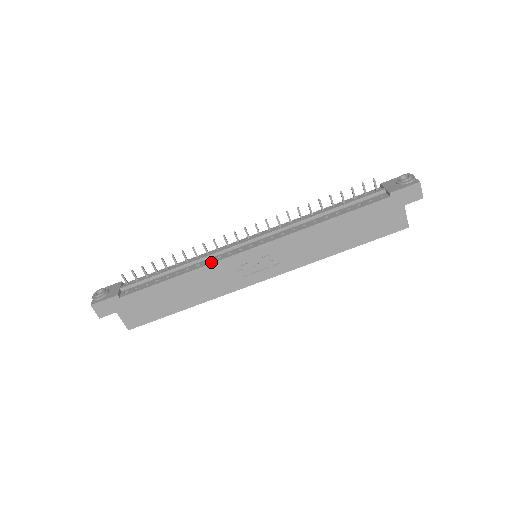
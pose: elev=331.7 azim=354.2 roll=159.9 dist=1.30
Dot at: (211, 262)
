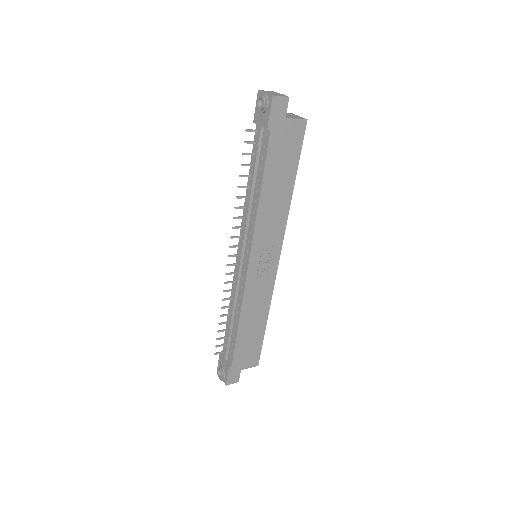
Dot at: (242, 296)
